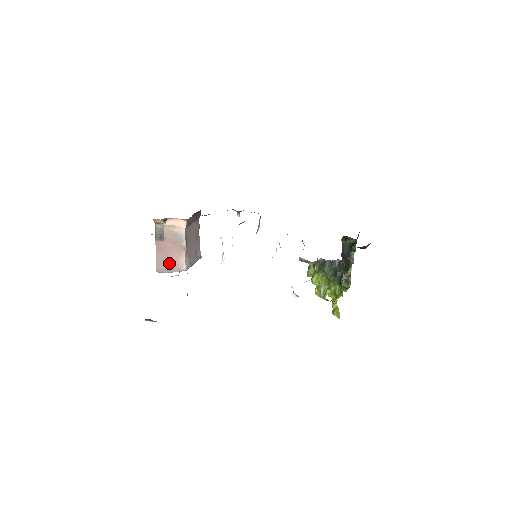
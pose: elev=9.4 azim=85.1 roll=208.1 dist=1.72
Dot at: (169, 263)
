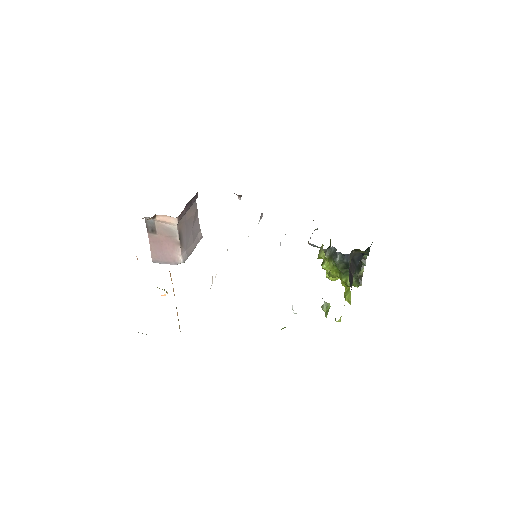
Dot at: (164, 256)
